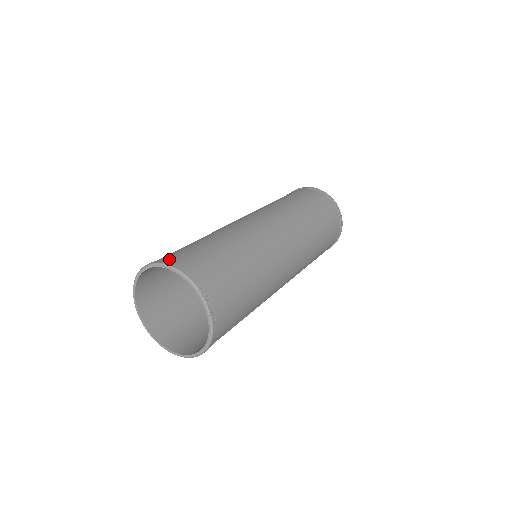
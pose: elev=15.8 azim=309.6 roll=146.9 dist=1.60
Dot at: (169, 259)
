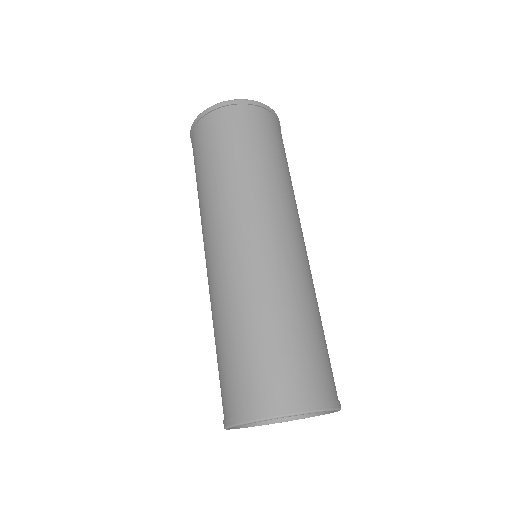
Dot at: (316, 395)
